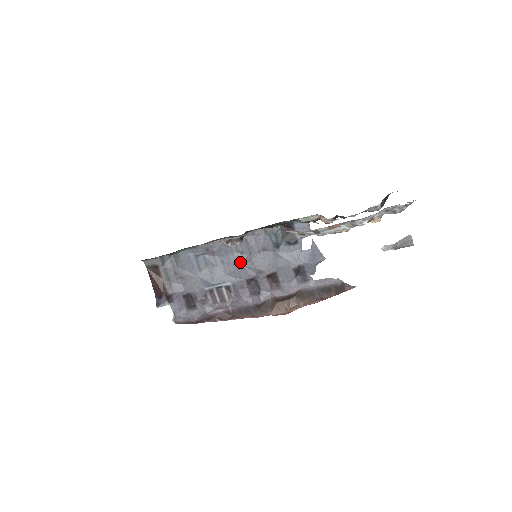
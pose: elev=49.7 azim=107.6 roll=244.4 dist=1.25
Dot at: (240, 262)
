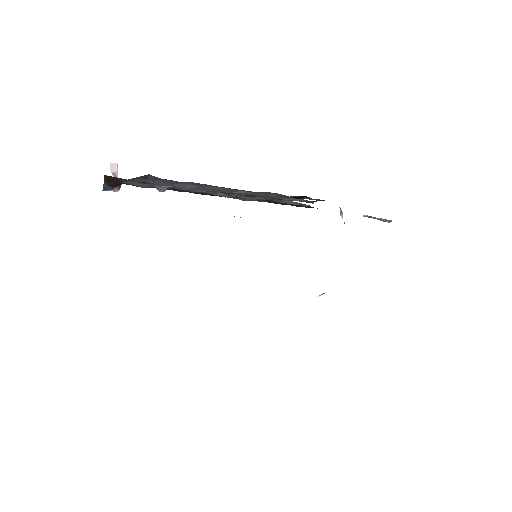
Dot at: (229, 191)
